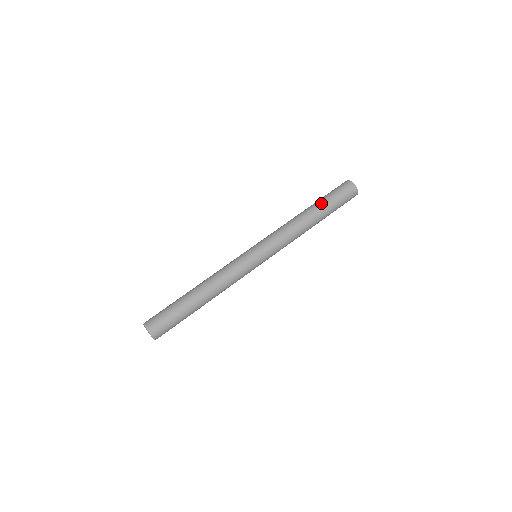
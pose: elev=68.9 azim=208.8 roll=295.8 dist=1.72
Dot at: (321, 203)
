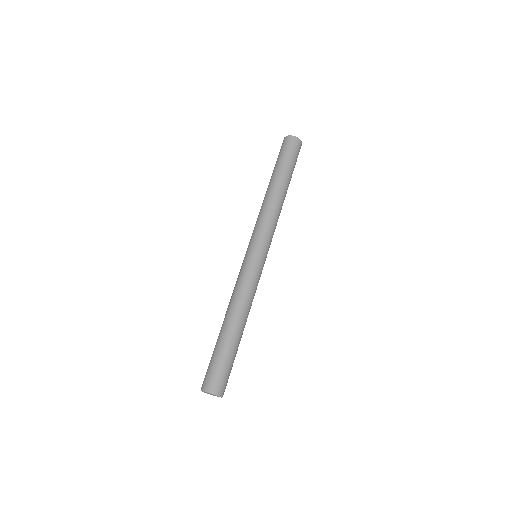
Dot at: (290, 176)
